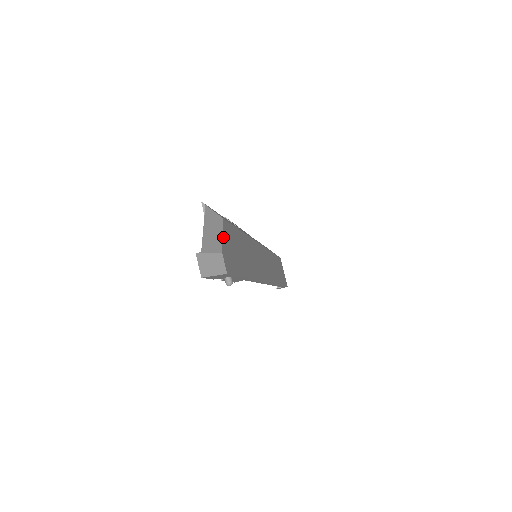
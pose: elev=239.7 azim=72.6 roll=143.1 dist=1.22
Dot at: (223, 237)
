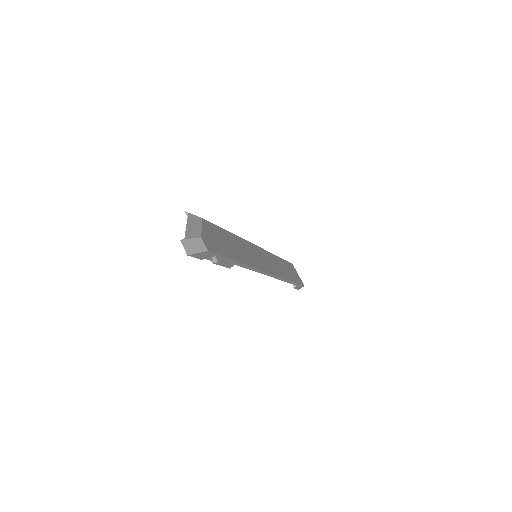
Dot at: (203, 229)
